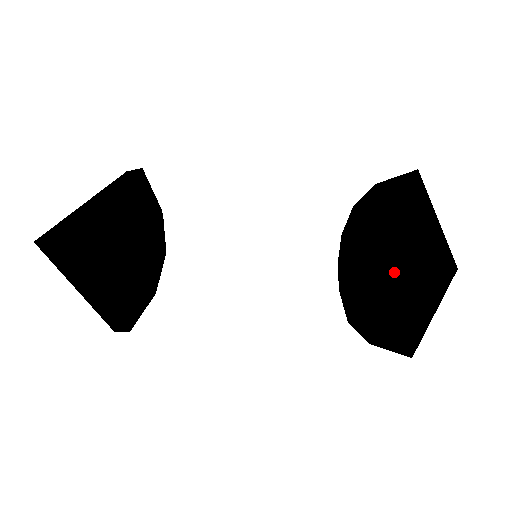
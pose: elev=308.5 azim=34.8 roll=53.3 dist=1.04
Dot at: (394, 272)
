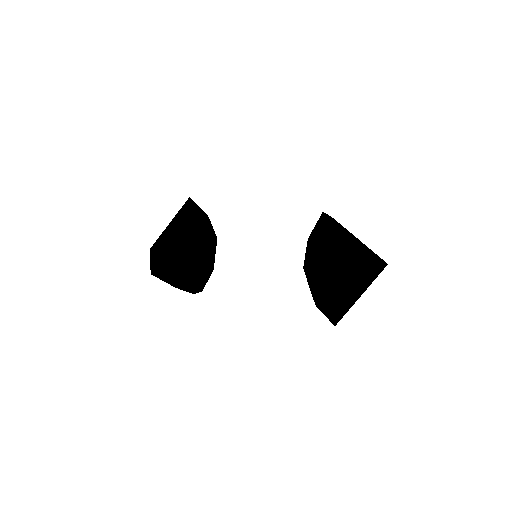
Dot at: (312, 285)
